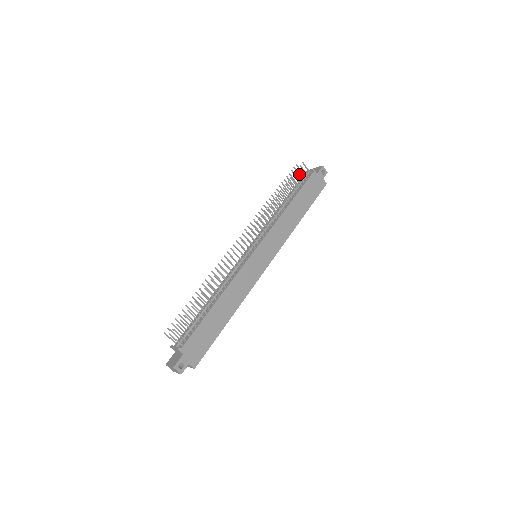
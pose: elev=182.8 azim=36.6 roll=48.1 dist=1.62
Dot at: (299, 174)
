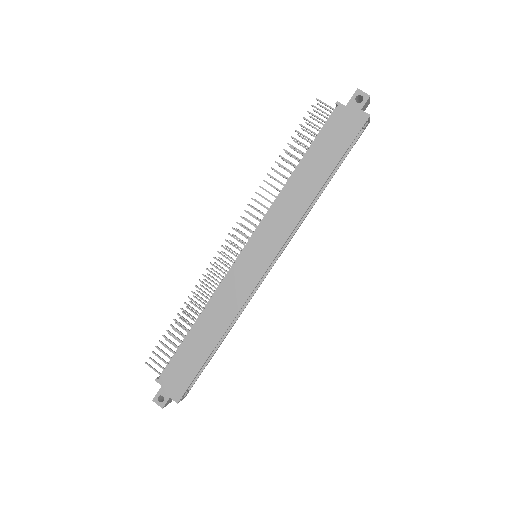
Dot at: (325, 117)
